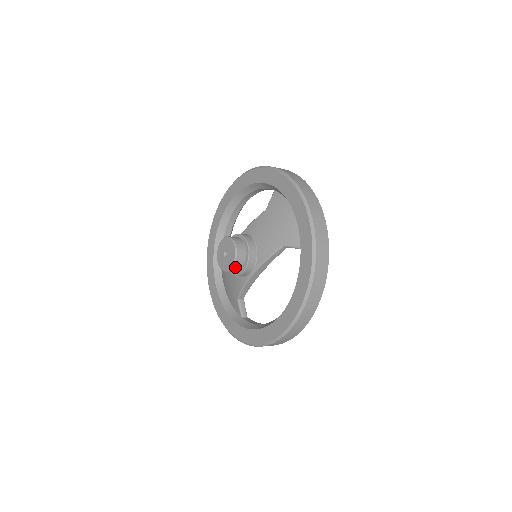
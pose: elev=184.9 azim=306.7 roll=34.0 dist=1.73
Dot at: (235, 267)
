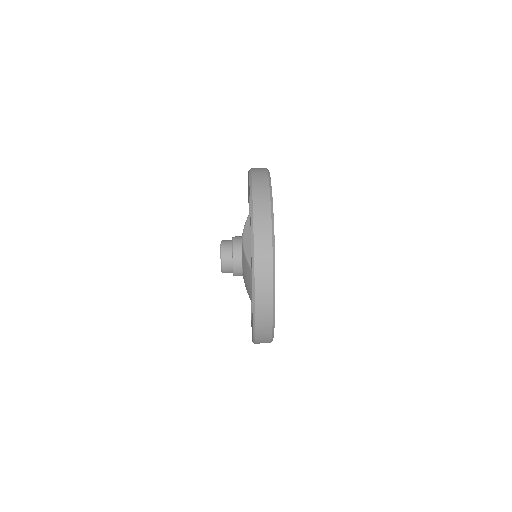
Dot at: occluded
